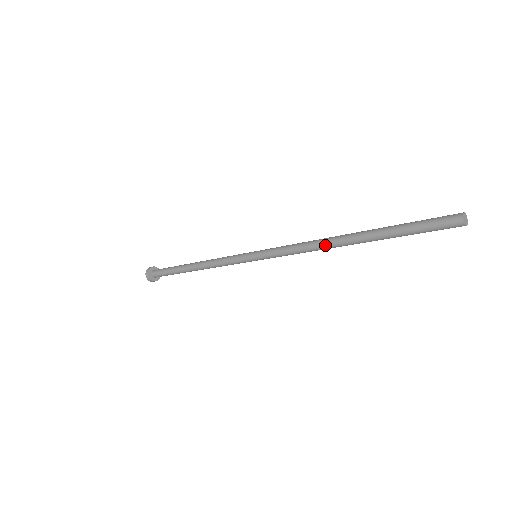
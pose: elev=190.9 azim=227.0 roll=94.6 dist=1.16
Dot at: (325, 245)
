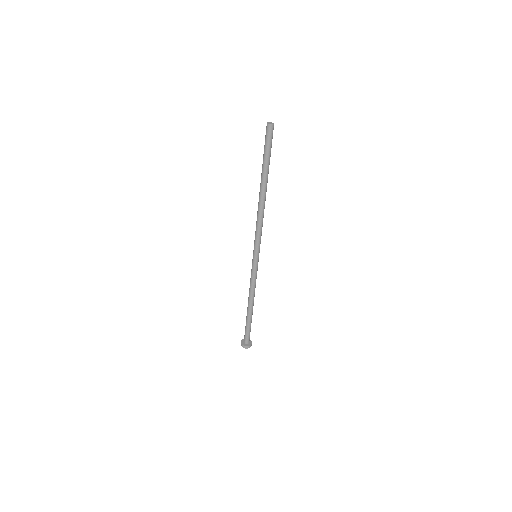
Dot at: (258, 205)
